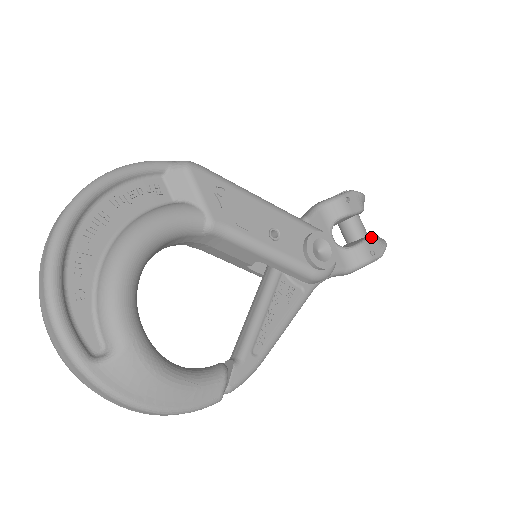
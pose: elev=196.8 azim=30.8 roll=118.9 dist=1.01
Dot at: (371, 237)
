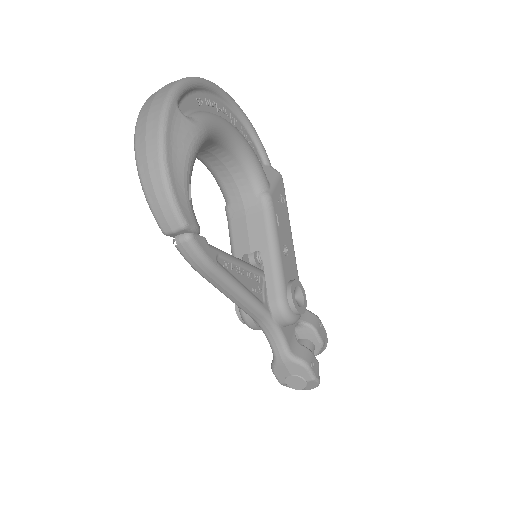
Dot at: (317, 360)
